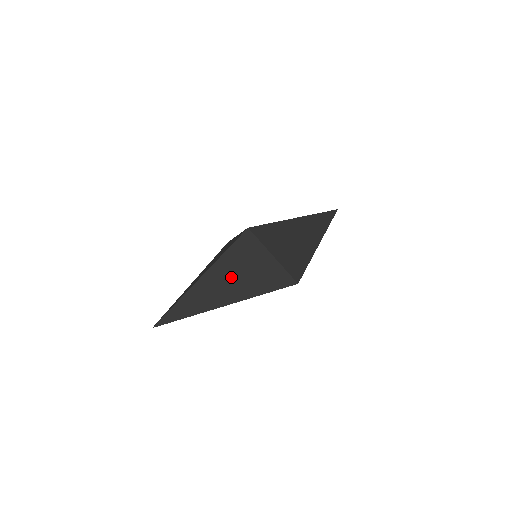
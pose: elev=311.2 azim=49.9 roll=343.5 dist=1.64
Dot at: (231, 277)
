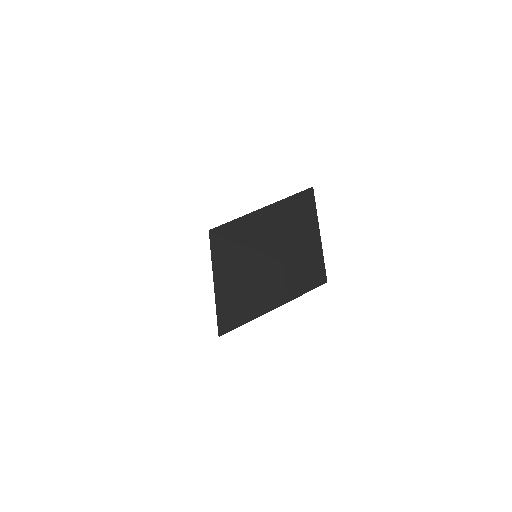
Dot at: (272, 226)
